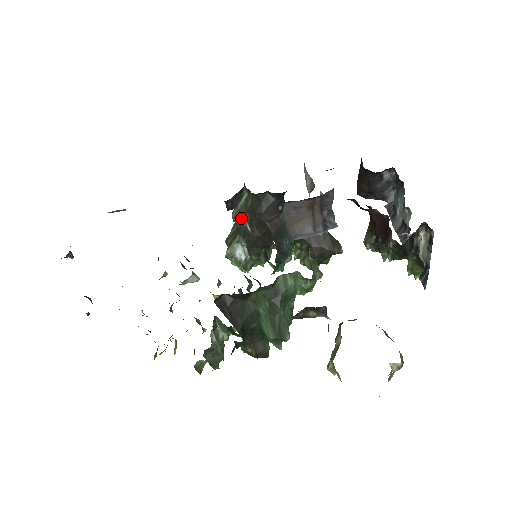
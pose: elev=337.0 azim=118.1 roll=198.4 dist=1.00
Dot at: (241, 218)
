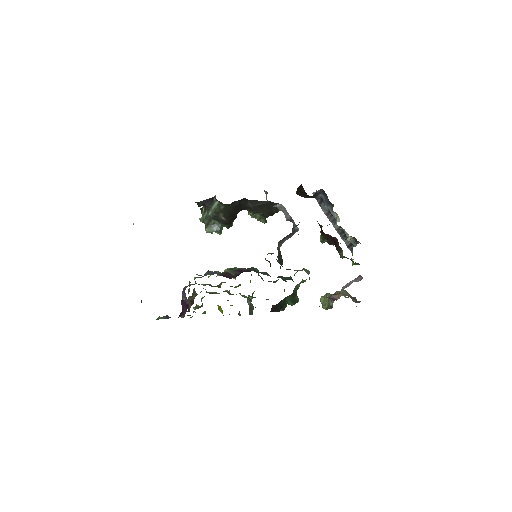
Dot at: (217, 215)
